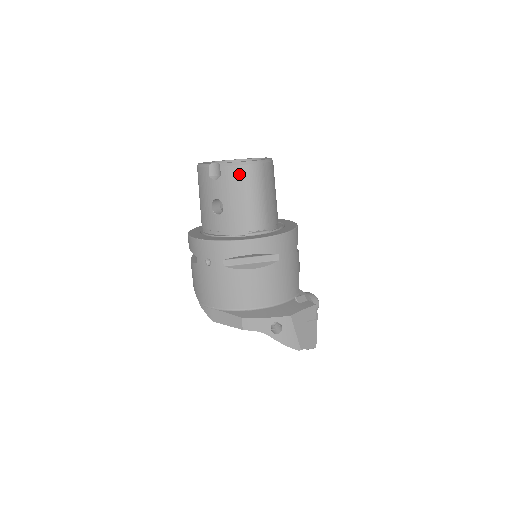
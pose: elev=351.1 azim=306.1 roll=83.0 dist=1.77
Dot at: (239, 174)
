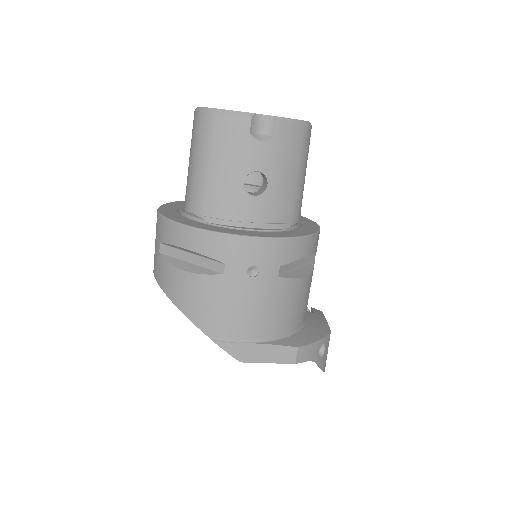
Dot at: (298, 138)
